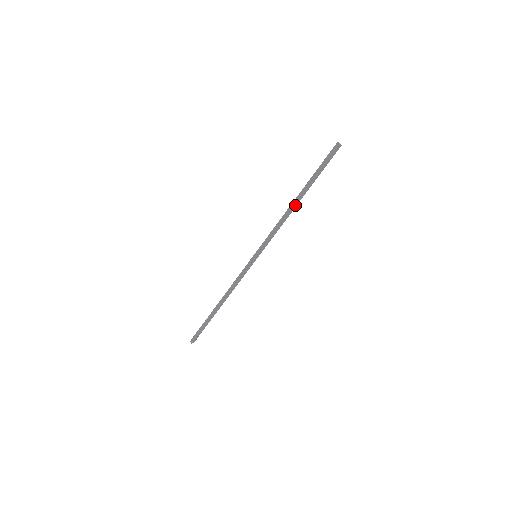
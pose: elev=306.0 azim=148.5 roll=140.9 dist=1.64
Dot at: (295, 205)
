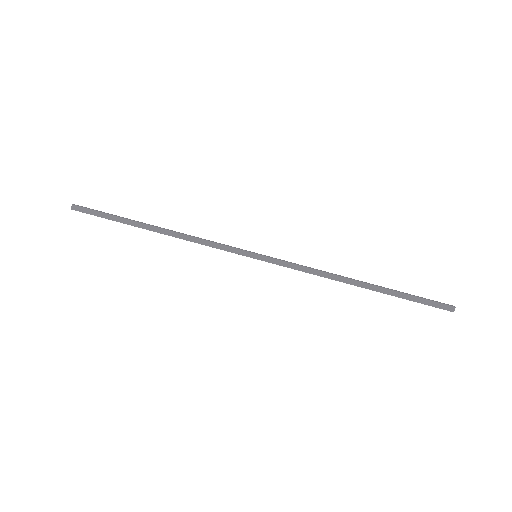
Dot at: (351, 283)
